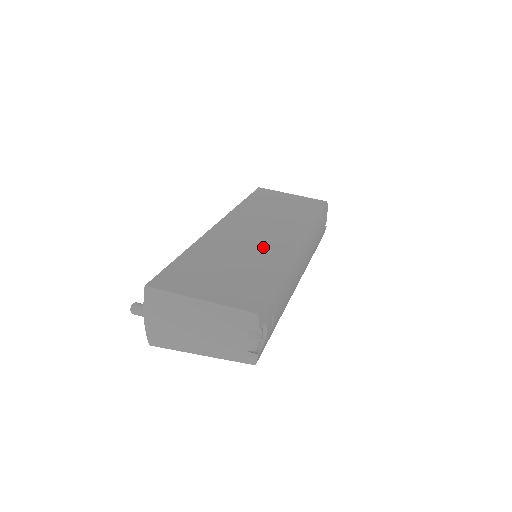
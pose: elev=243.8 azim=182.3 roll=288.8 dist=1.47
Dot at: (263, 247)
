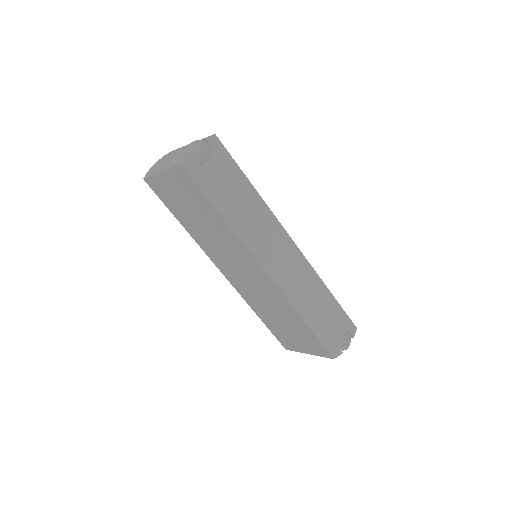
Dot at: occluded
